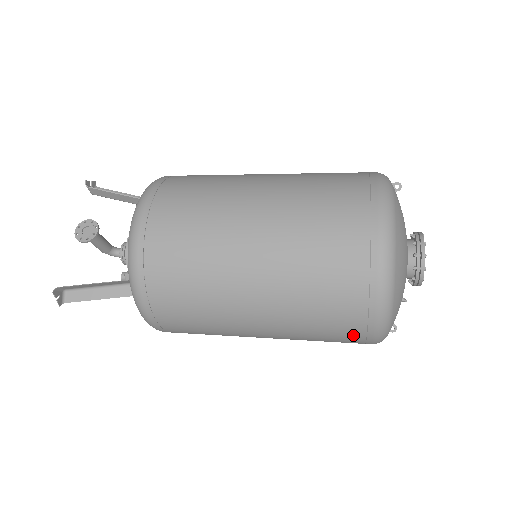
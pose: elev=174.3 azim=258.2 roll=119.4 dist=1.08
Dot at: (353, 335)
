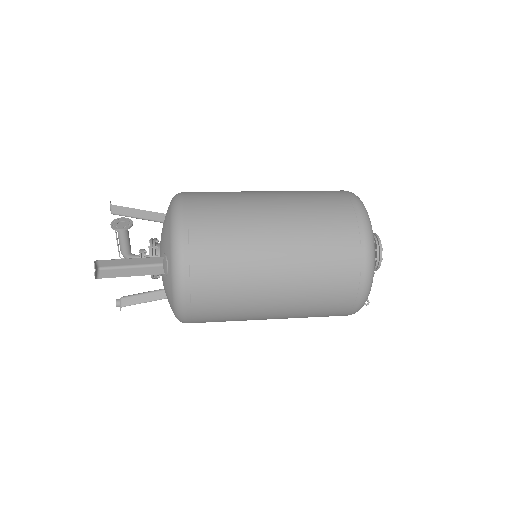
Dot at: (349, 286)
